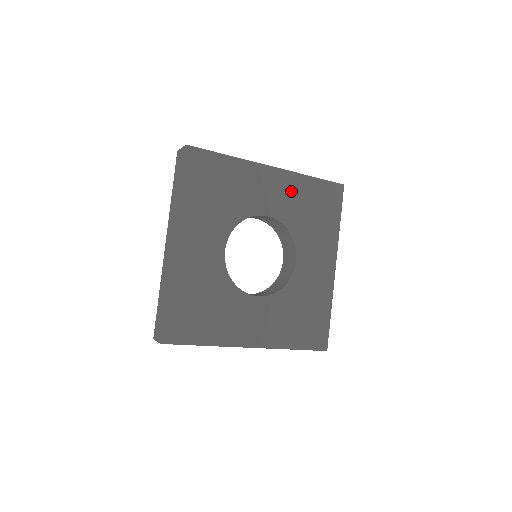
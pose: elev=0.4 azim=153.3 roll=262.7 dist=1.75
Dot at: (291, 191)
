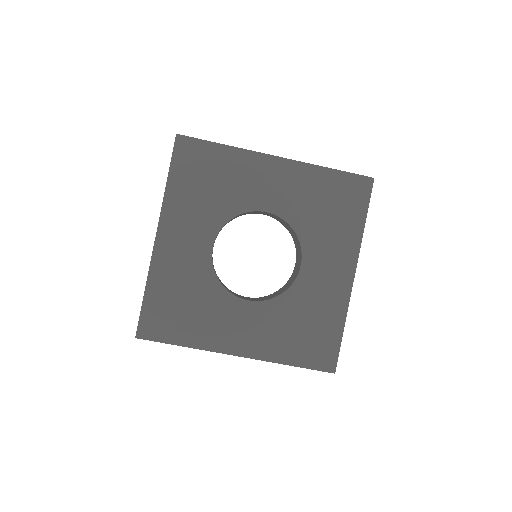
Dot at: (300, 184)
